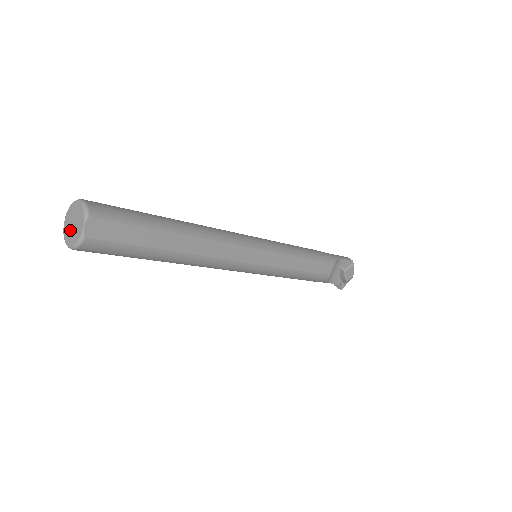
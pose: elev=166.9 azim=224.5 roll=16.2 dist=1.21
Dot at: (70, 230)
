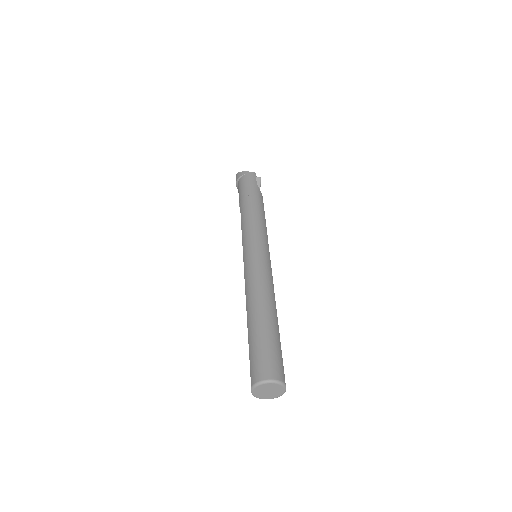
Dot at: (266, 394)
